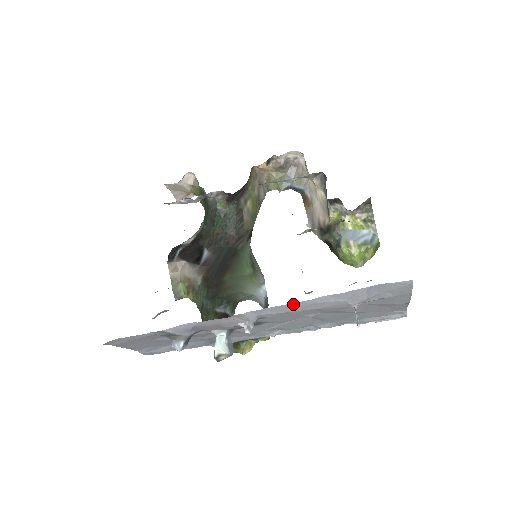
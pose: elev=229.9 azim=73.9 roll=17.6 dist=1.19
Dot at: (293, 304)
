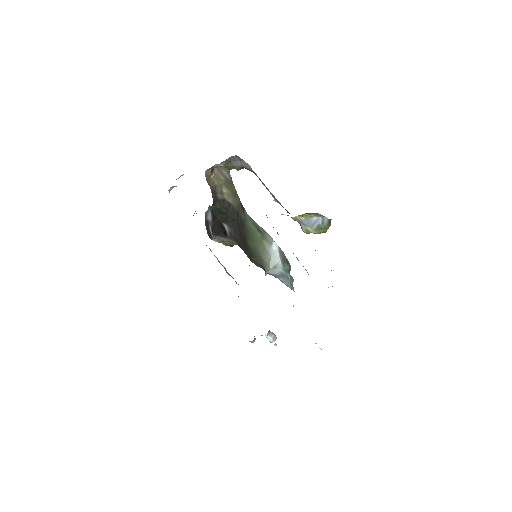
Dot at: occluded
